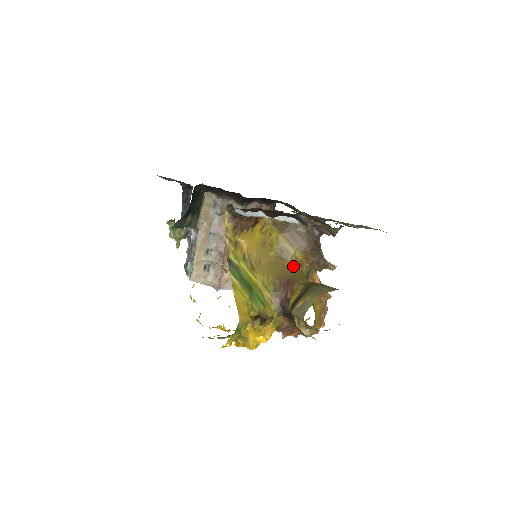
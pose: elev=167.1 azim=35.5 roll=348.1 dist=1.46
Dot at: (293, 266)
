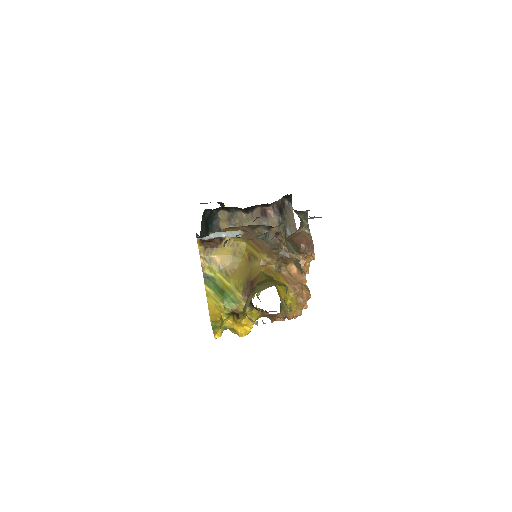
Dot at: (260, 266)
